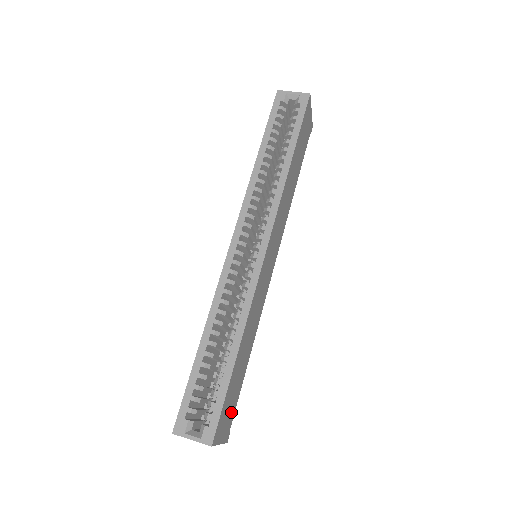
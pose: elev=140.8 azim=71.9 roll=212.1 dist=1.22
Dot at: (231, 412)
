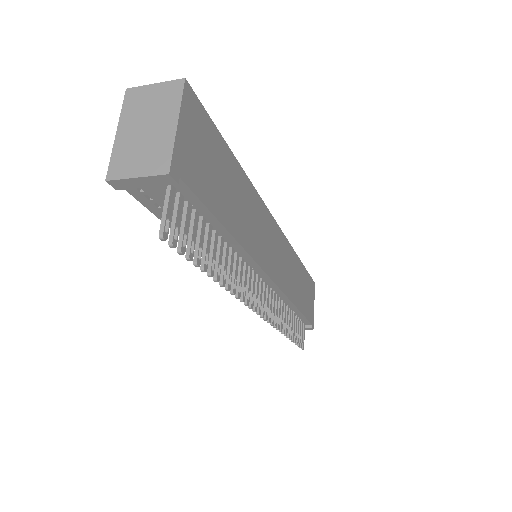
Dot at: (198, 172)
